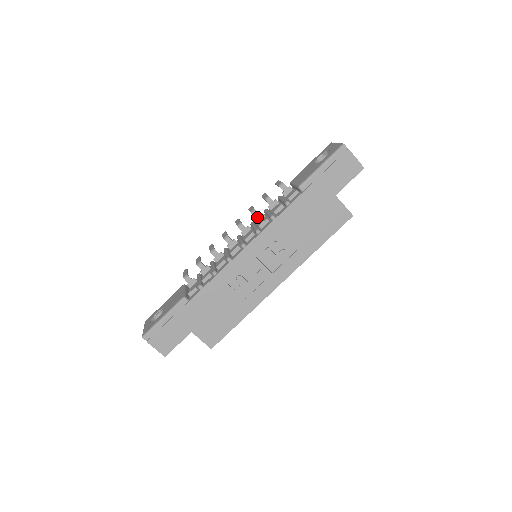
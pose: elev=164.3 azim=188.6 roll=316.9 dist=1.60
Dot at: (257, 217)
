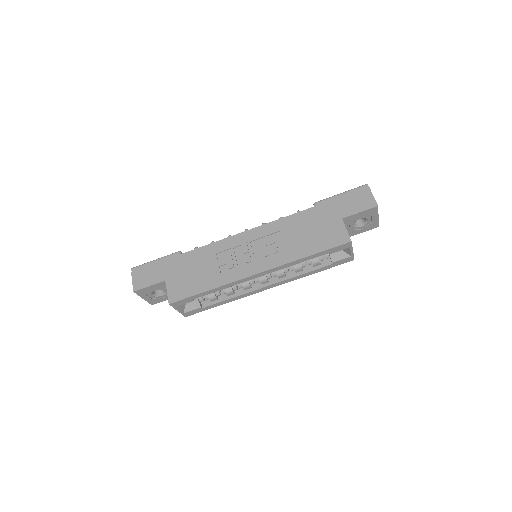
Dot at: occluded
